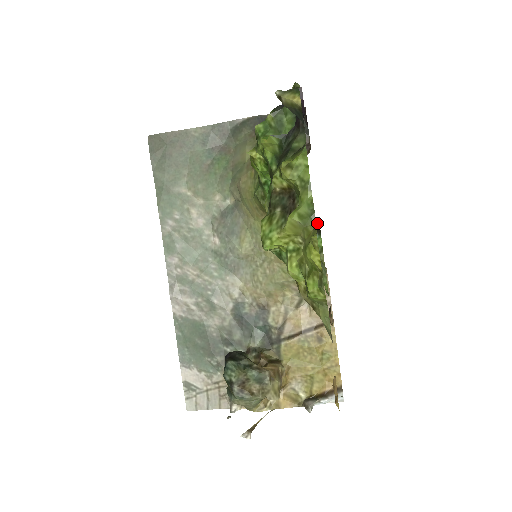
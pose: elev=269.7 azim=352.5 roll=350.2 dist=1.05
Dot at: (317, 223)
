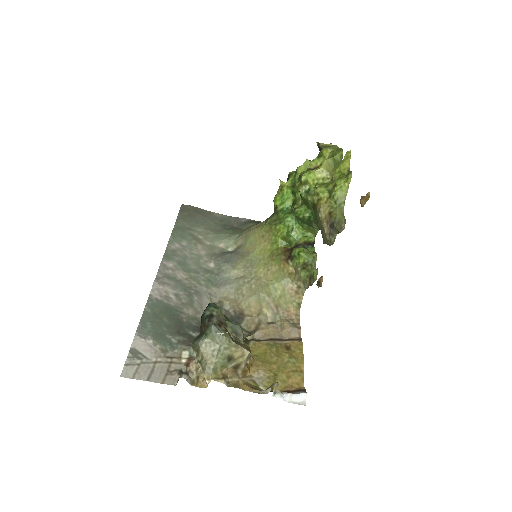
Dot at: (313, 239)
